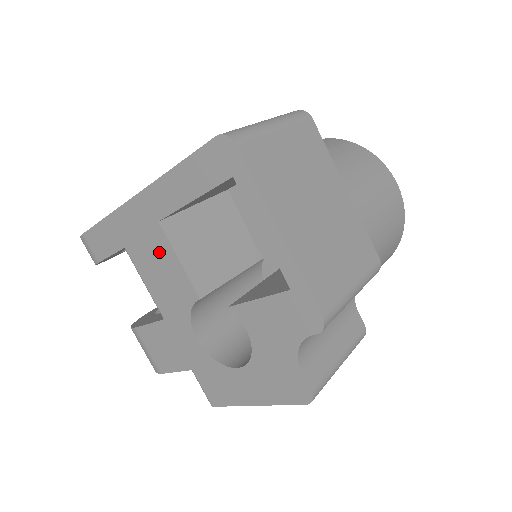
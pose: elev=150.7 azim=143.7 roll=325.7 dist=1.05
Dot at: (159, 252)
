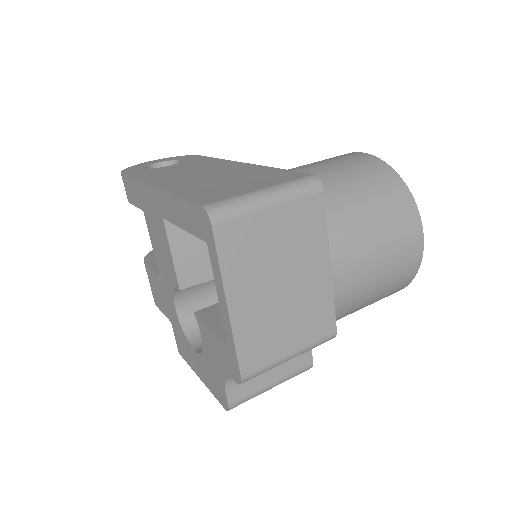
Dot at: (161, 237)
